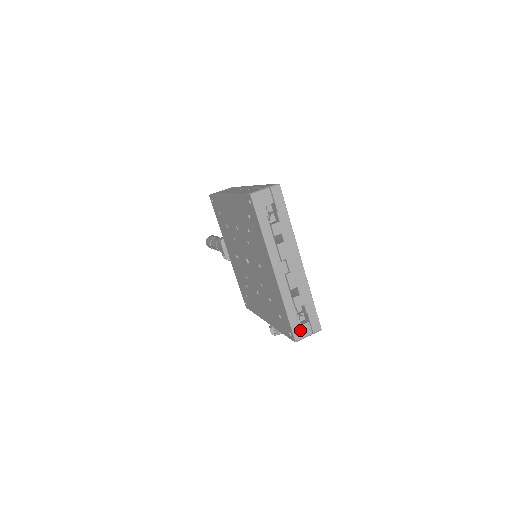
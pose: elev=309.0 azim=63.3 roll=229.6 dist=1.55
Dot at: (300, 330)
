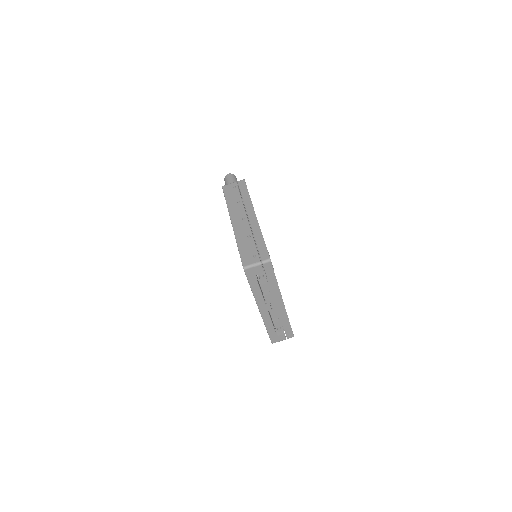
Dot at: (276, 338)
